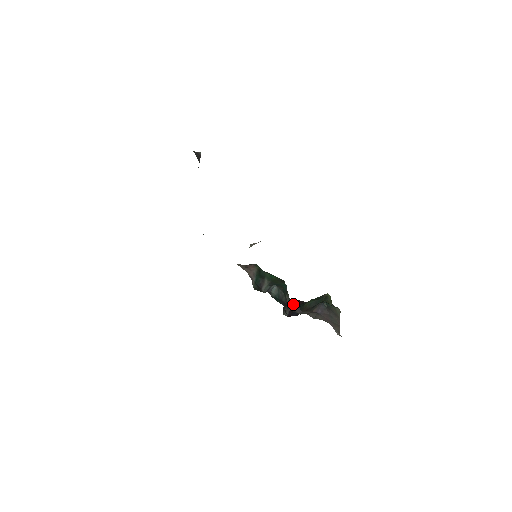
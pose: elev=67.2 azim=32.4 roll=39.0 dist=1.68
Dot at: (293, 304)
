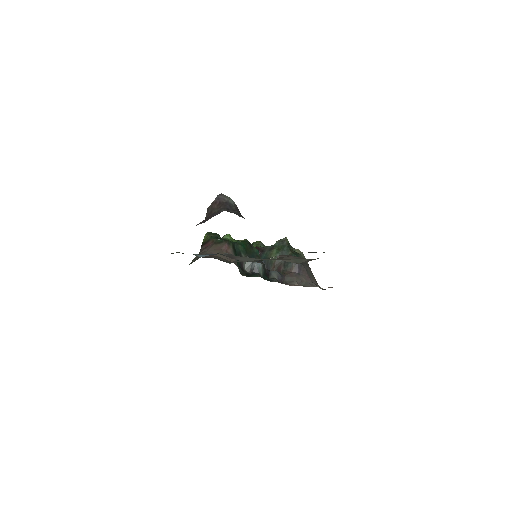
Dot at: (275, 272)
